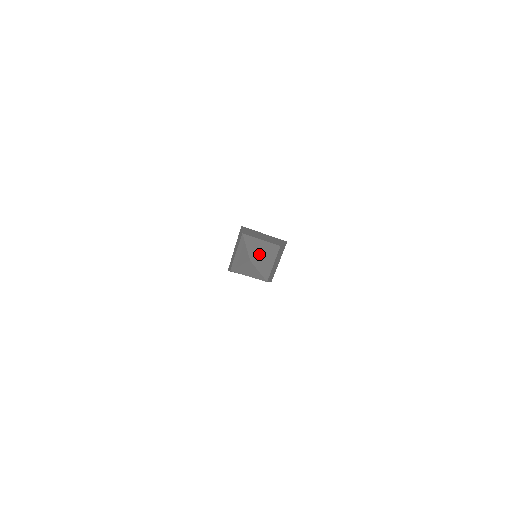
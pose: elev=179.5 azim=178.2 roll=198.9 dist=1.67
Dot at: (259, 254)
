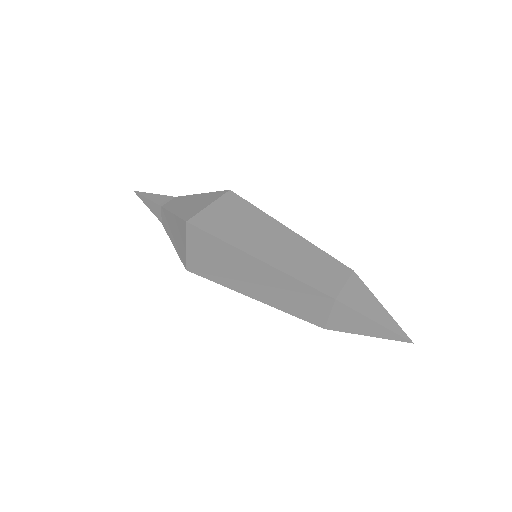
Dot at: (392, 320)
